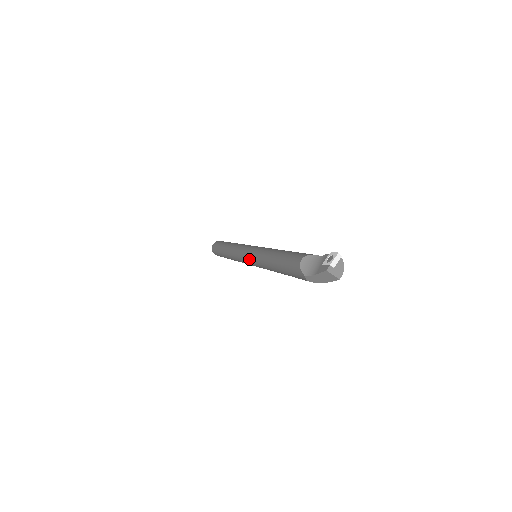
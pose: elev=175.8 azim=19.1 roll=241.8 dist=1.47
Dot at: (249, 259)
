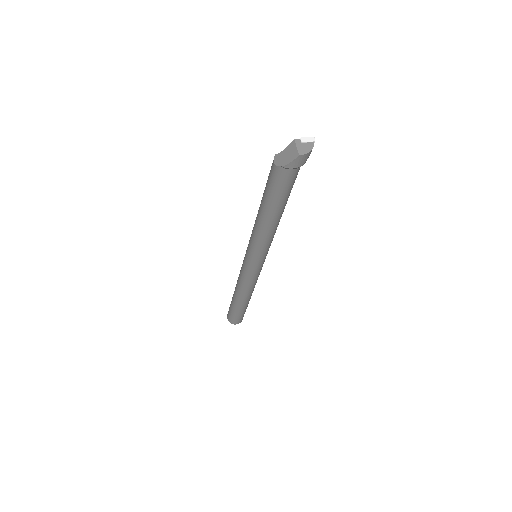
Dot at: occluded
